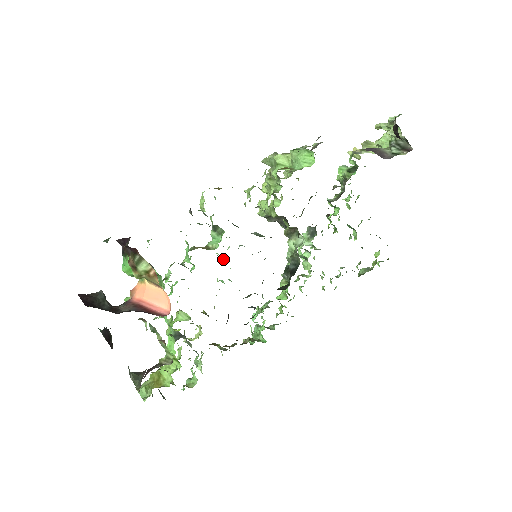
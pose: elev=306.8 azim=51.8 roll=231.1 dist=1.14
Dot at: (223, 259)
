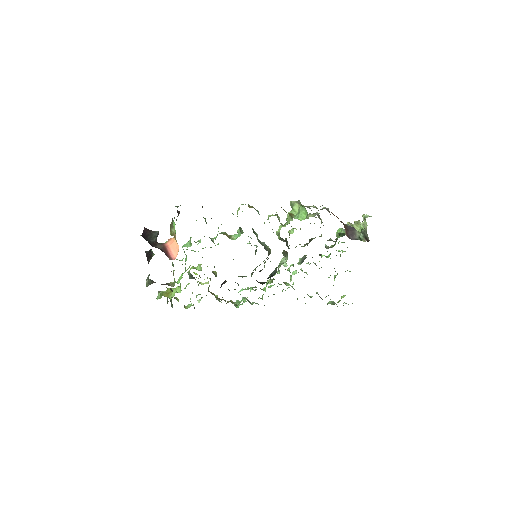
Dot at: occluded
